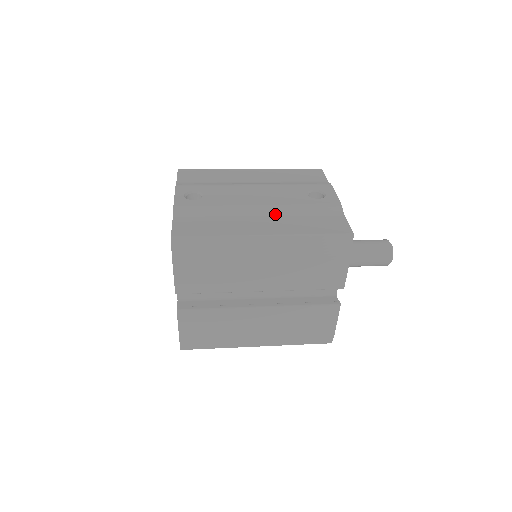
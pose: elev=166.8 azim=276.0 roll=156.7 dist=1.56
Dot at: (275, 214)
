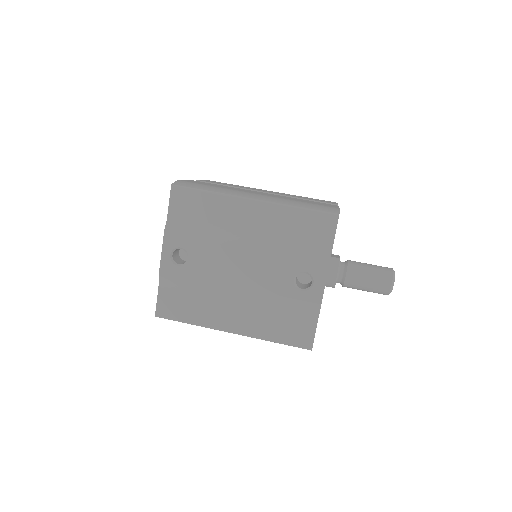
Dot at: (251, 303)
